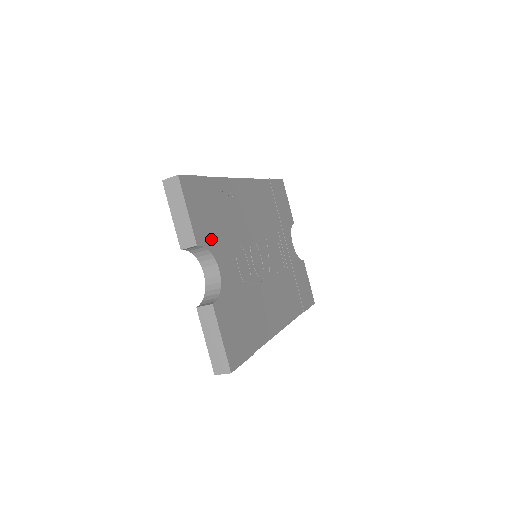
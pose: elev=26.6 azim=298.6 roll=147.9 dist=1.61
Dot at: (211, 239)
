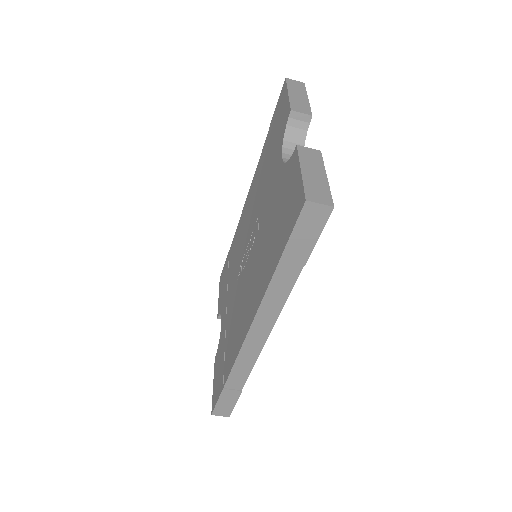
Dot at: occluded
